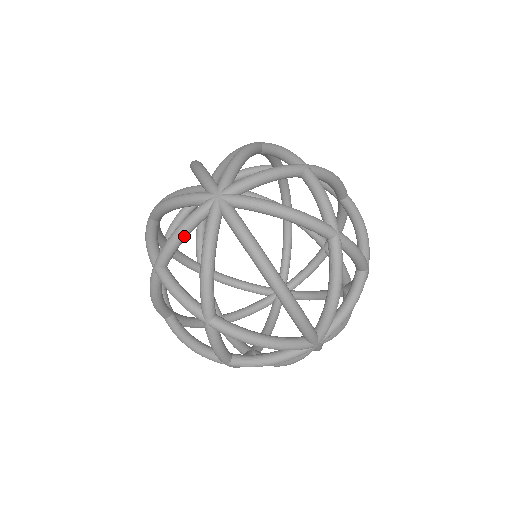
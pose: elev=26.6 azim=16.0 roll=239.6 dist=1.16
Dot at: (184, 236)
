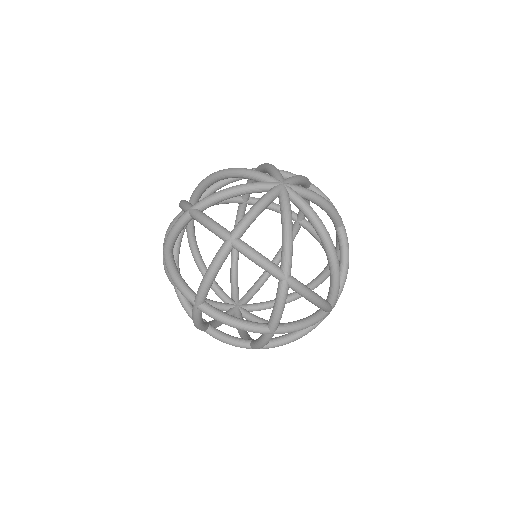
Dot at: (262, 211)
